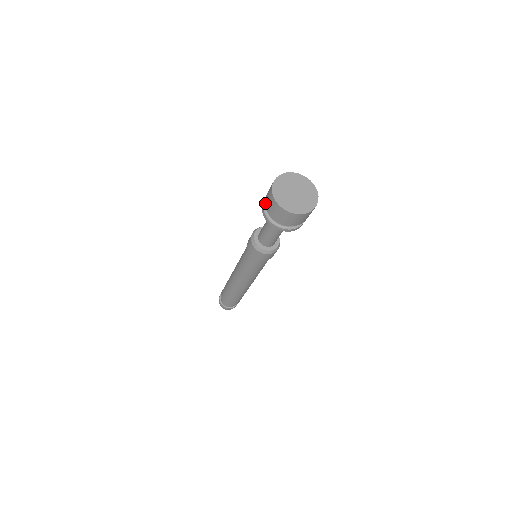
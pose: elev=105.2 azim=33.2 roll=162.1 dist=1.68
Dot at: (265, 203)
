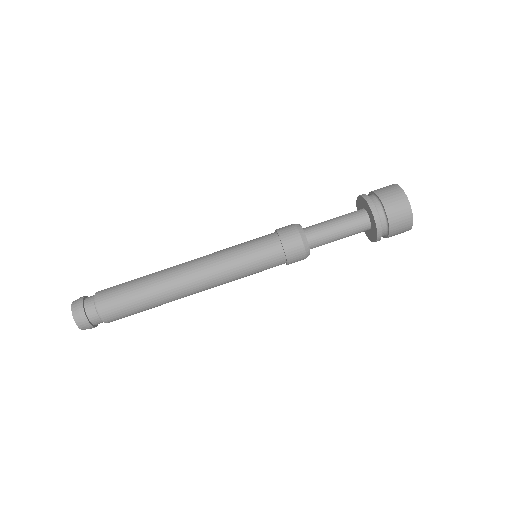
Dot at: (371, 191)
